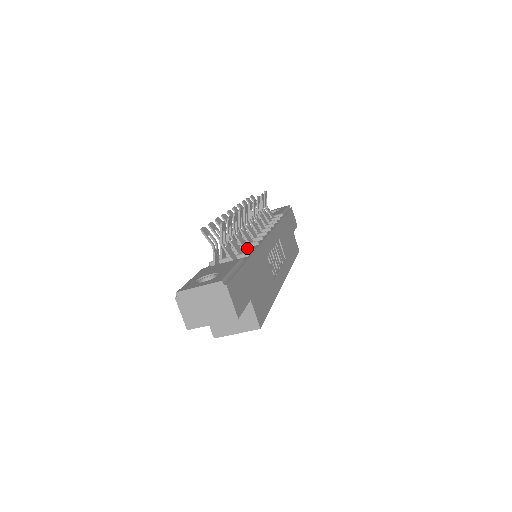
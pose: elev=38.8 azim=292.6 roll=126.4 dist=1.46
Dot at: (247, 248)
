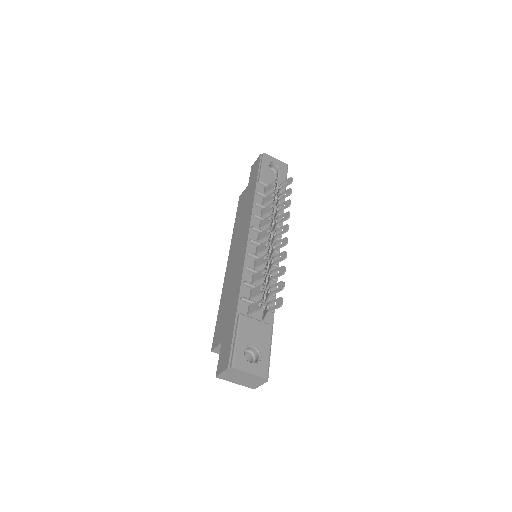
Dot at: occluded
